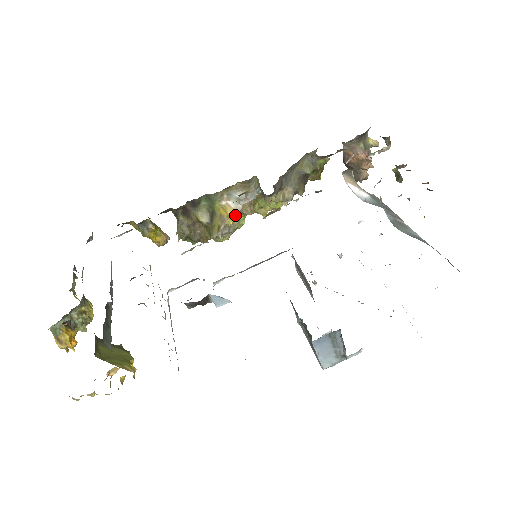
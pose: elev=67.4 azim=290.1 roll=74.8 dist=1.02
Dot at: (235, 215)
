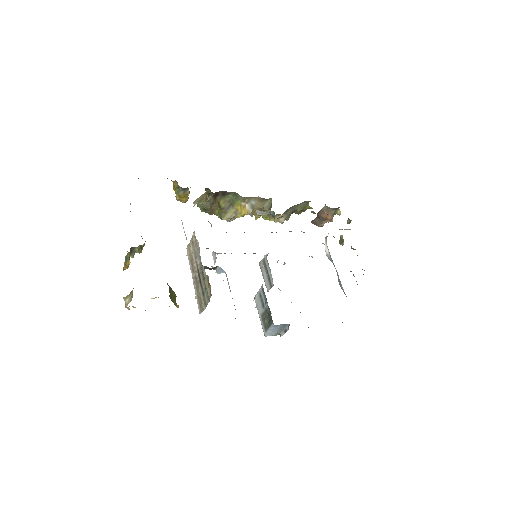
Dot at: (245, 214)
